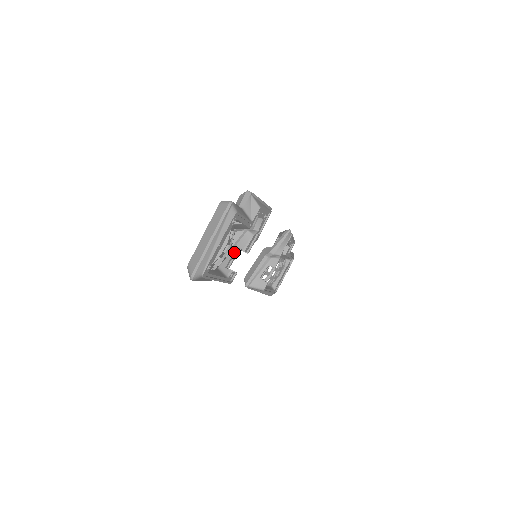
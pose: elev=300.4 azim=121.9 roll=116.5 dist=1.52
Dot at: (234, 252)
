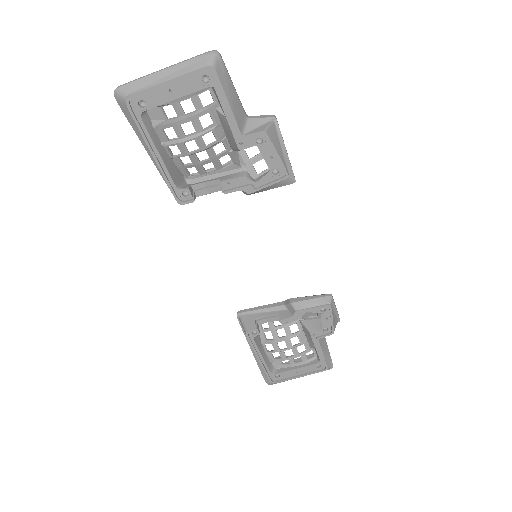
Dot at: (213, 179)
